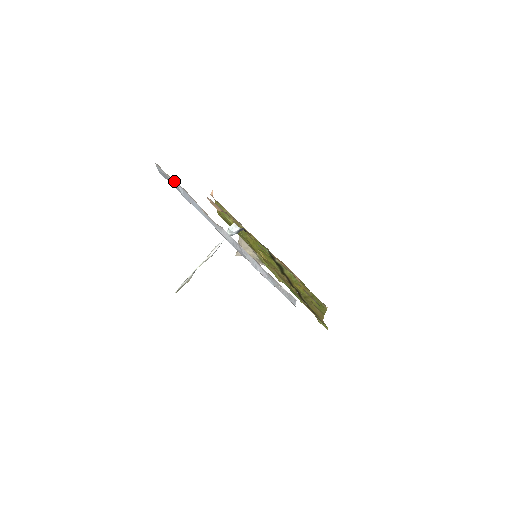
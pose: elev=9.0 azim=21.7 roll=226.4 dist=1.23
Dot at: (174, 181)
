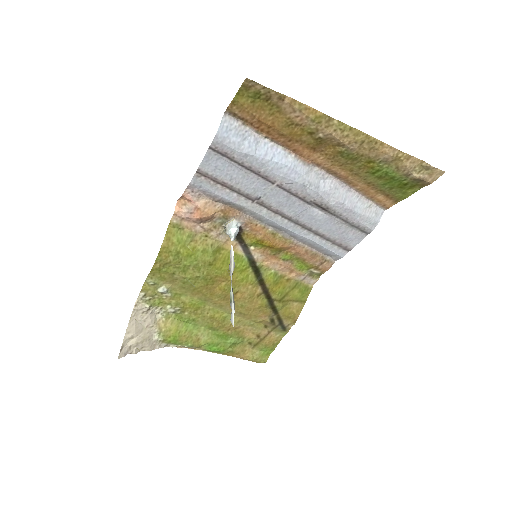
Dot at: (251, 132)
